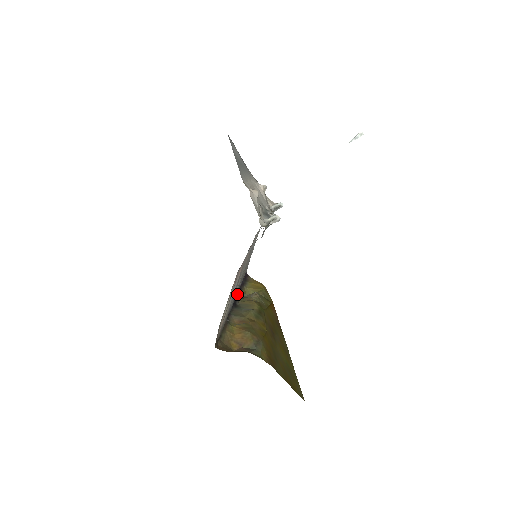
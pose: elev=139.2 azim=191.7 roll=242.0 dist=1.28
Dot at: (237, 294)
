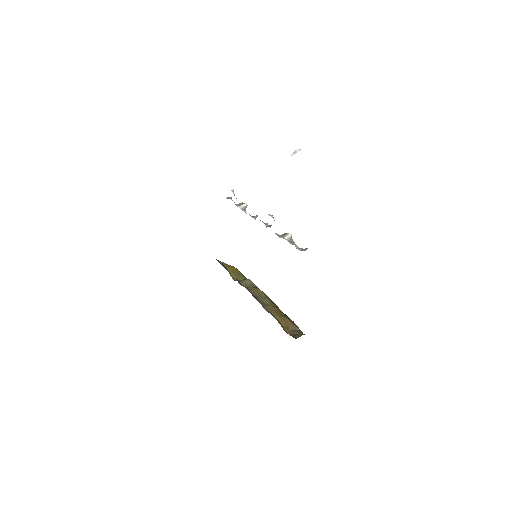
Dot at: (240, 284)
